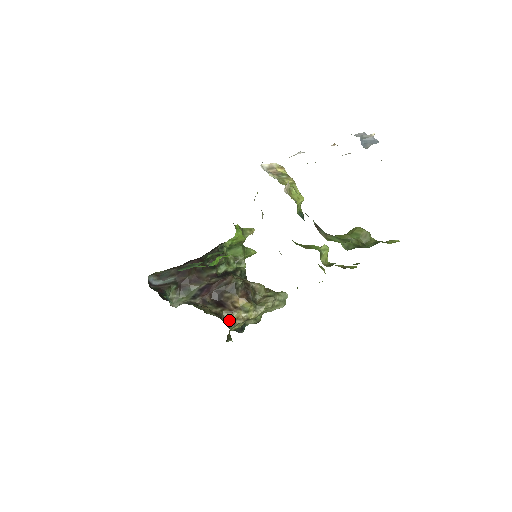
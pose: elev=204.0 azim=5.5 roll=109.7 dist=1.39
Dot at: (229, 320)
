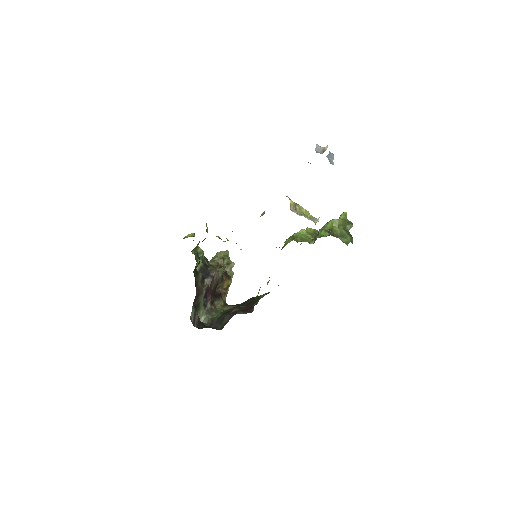
Dot at: (225, 300)
